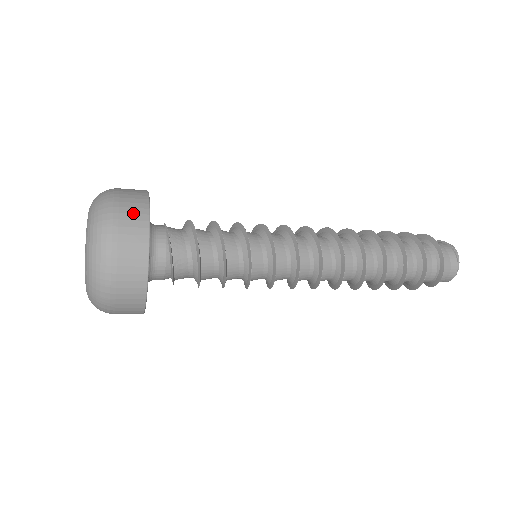
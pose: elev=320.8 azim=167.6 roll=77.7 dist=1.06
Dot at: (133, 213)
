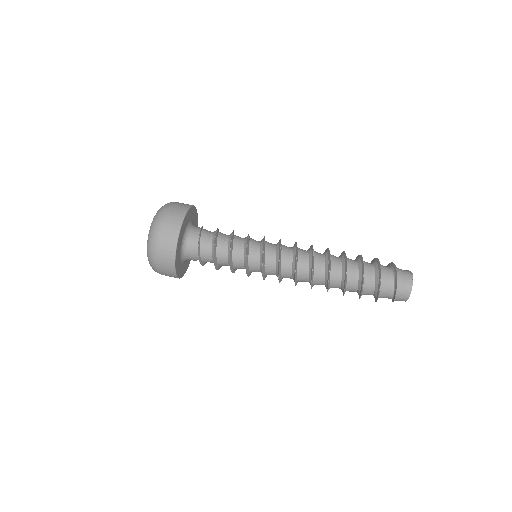
Dot at: occluded
